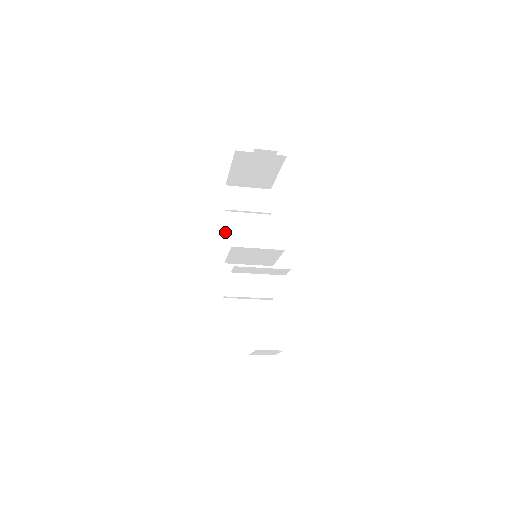
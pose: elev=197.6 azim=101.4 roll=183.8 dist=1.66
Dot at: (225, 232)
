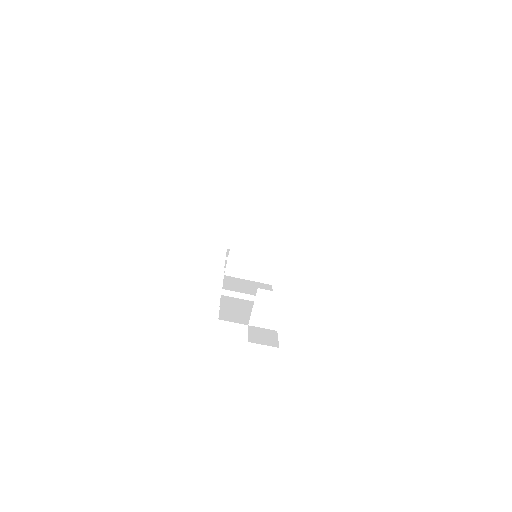
Dot at: (226, 263)
